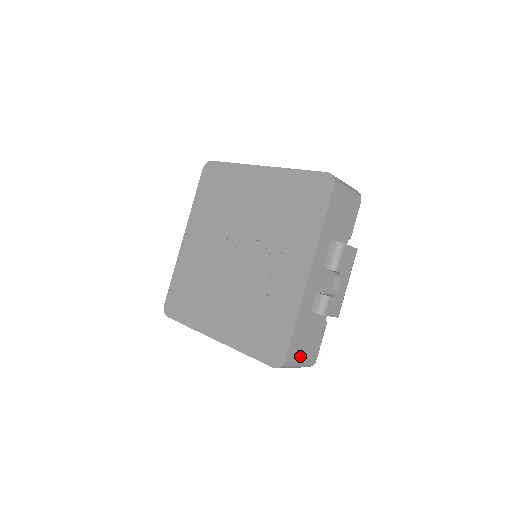
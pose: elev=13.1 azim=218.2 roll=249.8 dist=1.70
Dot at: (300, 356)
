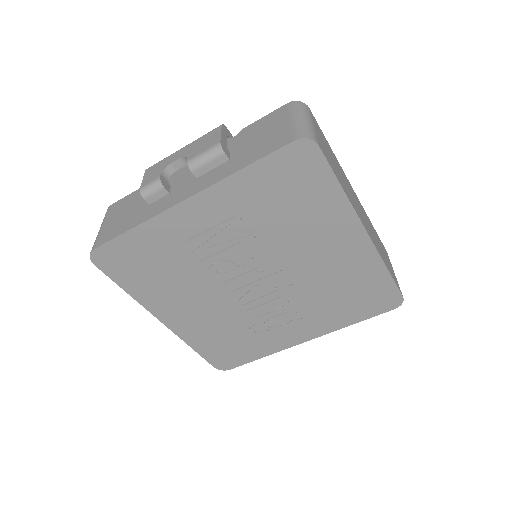
Dot at: occluded
